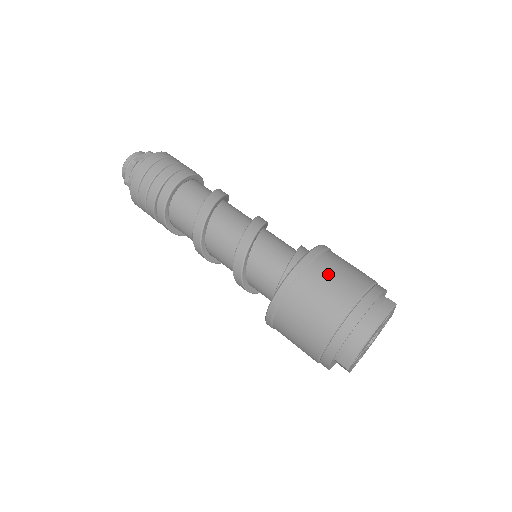
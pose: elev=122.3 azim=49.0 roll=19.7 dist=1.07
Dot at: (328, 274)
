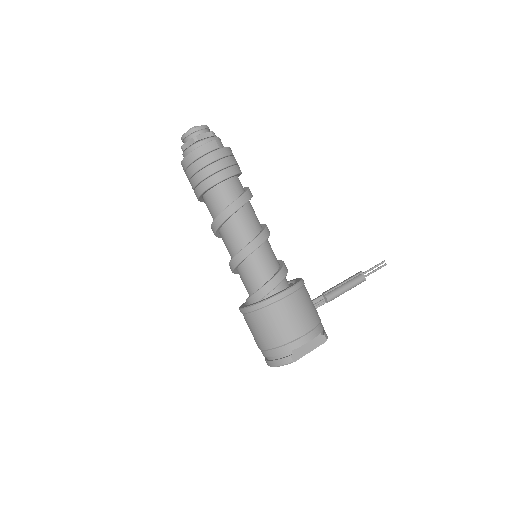
Dot at: (260, 325)
